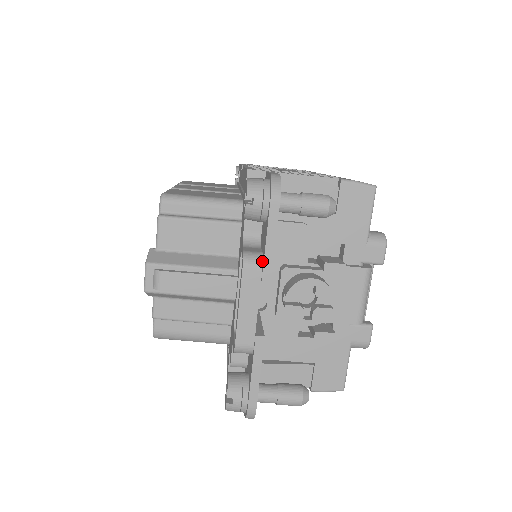
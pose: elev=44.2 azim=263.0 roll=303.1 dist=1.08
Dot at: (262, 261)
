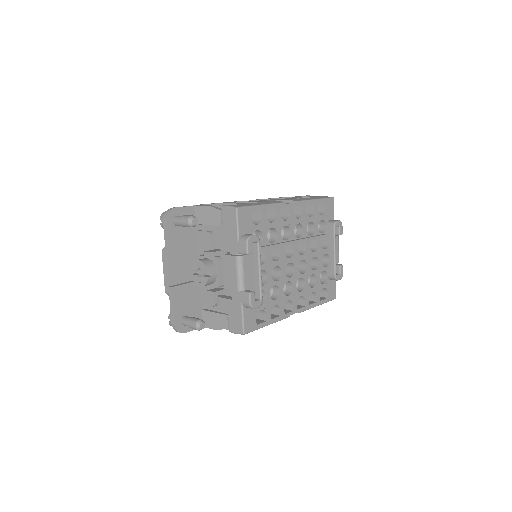
Dot at: (168, 250)
